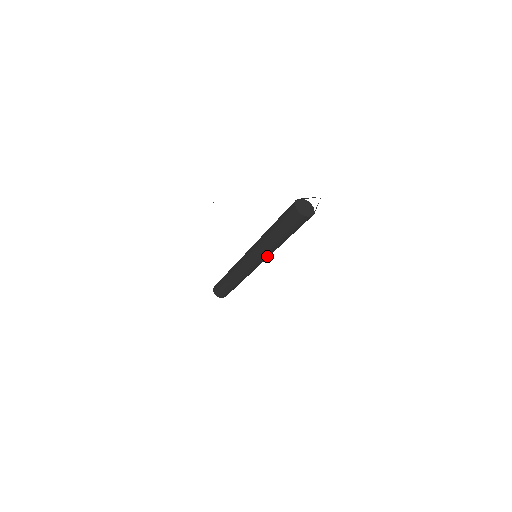
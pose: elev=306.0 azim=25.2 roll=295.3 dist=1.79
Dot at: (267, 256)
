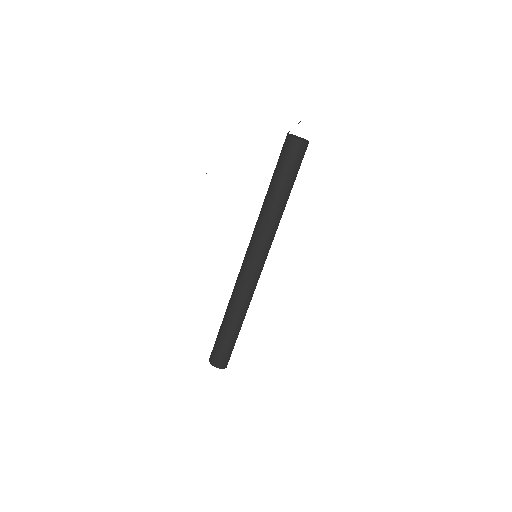
Dot at: (267, 241)
